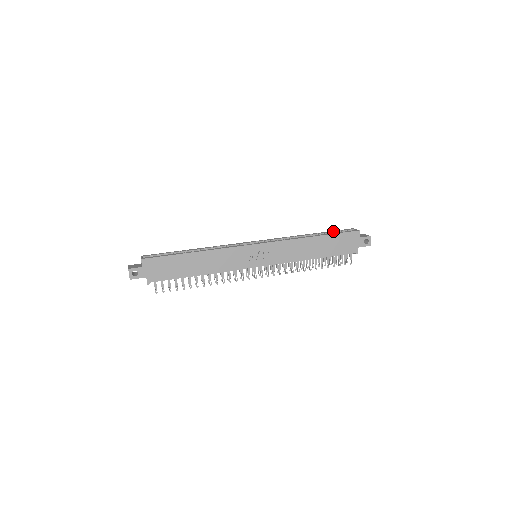
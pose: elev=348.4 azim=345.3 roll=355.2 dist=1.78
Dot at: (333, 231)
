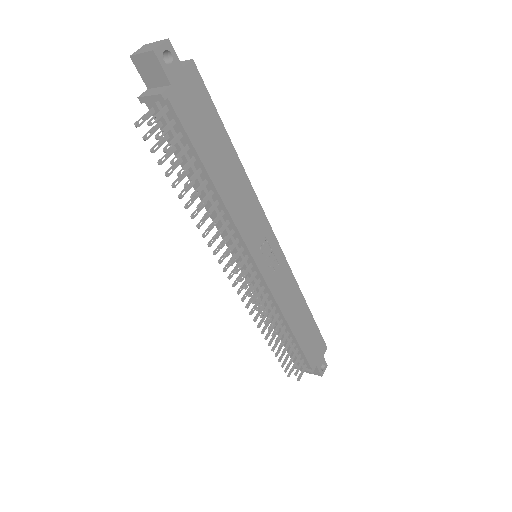
Dot at: occluded
